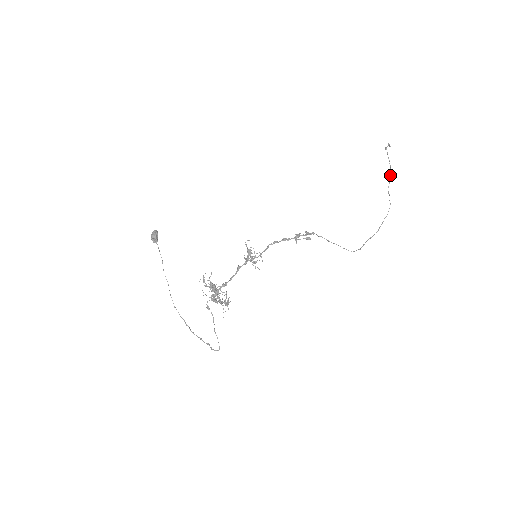
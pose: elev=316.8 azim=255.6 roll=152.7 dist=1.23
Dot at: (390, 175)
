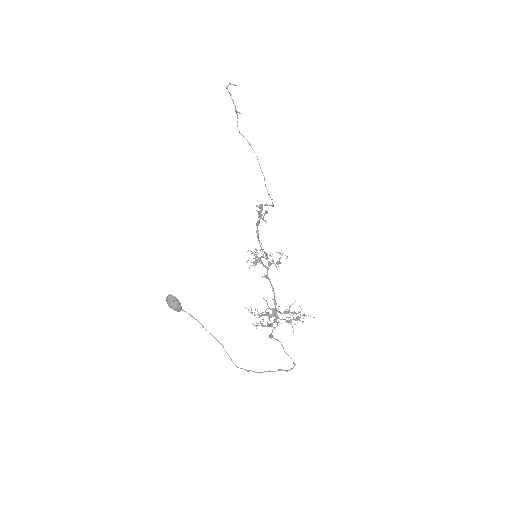
Dot at: (237, 115)
